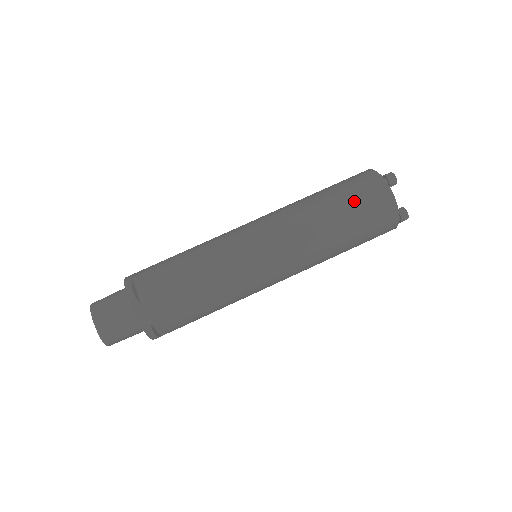
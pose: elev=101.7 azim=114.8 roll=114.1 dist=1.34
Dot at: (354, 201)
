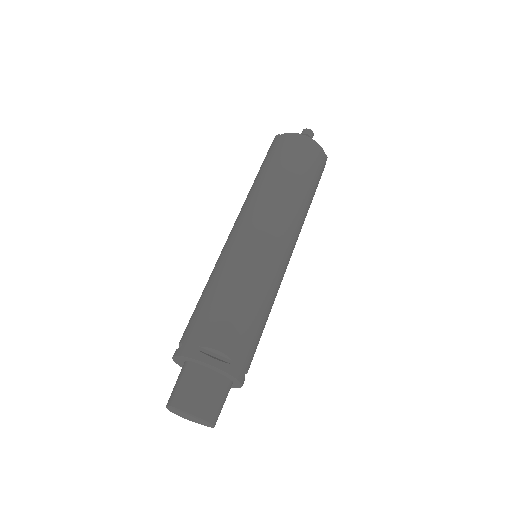
Dot at: (304, 165)
